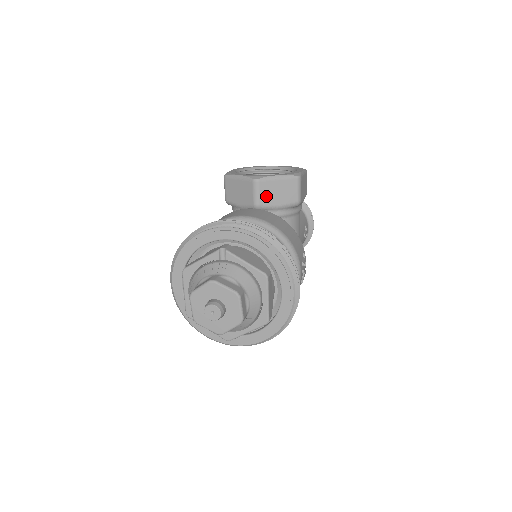
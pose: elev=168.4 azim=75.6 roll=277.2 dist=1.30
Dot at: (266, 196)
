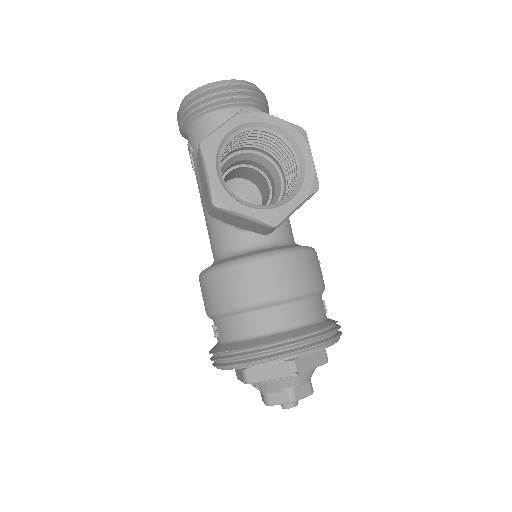
Dot at: occluded
